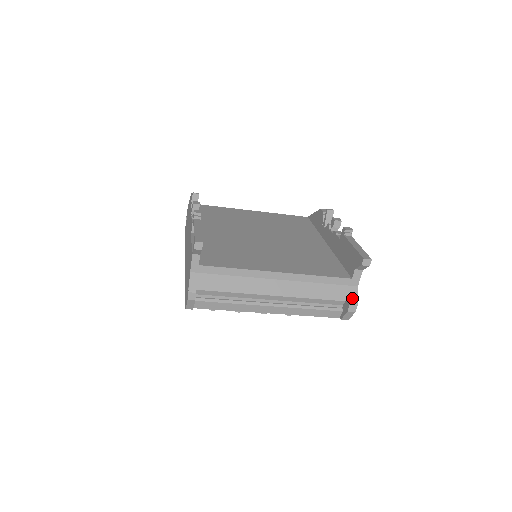
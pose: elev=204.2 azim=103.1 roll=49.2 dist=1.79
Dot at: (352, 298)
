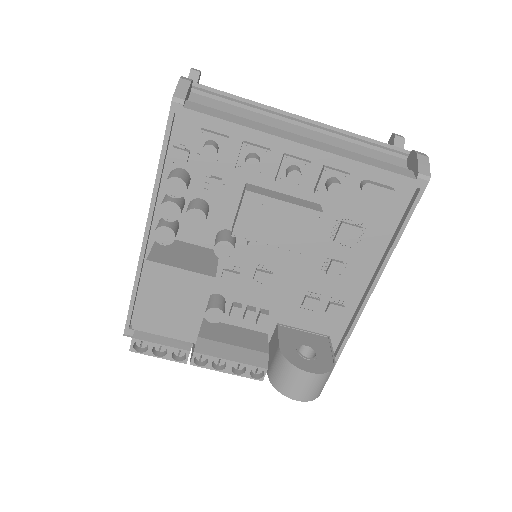
Dot at: occluded
